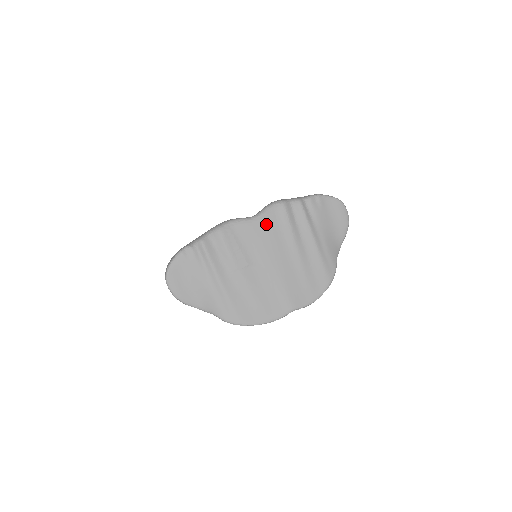
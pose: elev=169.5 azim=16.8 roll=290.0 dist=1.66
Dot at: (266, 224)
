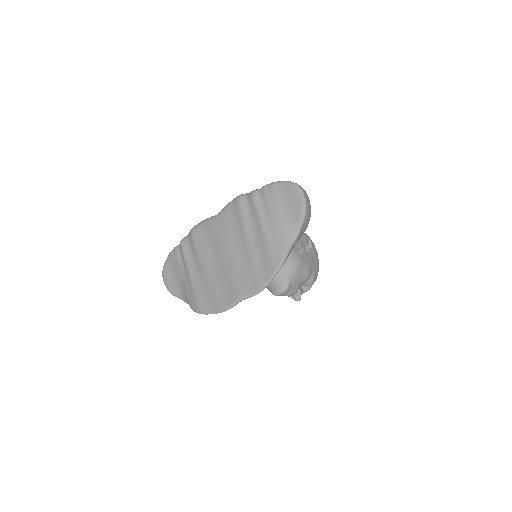
Dot at: (224, 219)
